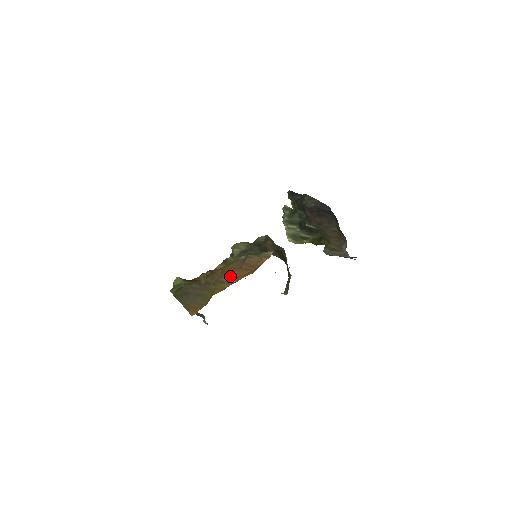
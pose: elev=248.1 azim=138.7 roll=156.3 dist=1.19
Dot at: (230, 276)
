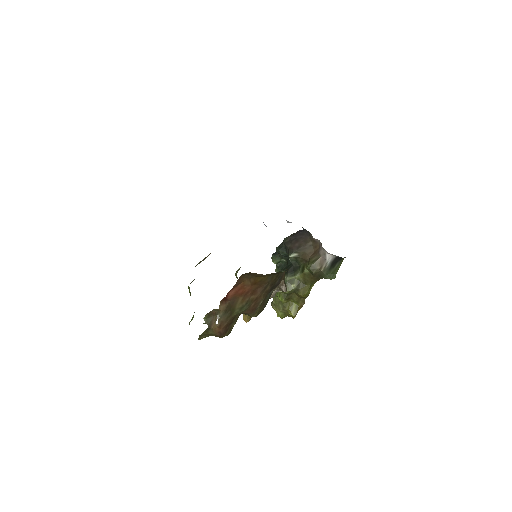
Dot at: occluded
